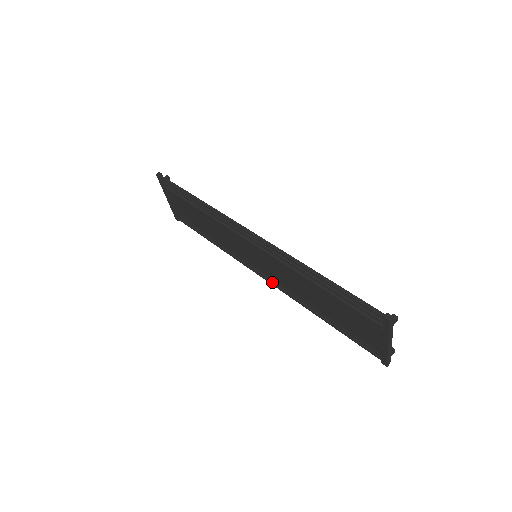
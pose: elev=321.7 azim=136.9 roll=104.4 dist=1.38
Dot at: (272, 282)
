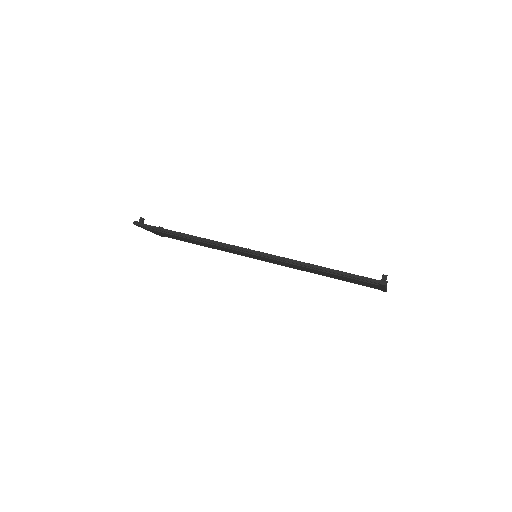
Dot at: (274, 263)
